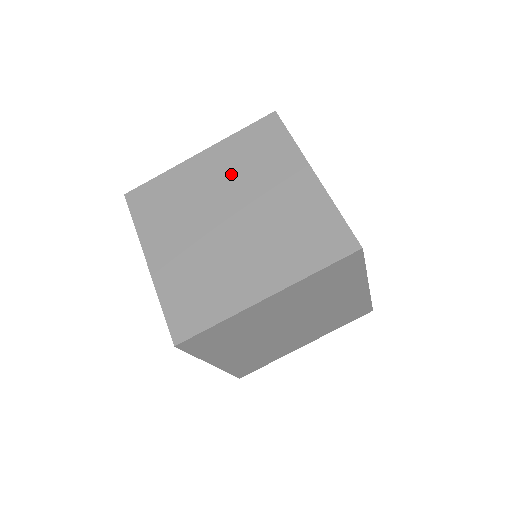
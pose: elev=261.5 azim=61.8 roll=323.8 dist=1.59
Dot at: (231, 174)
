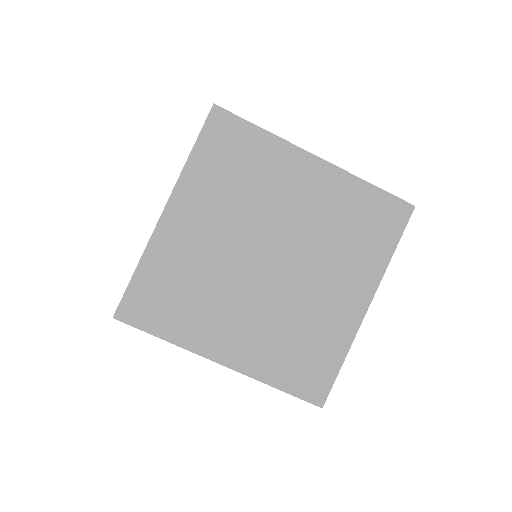
Dot at: (228, 212)
